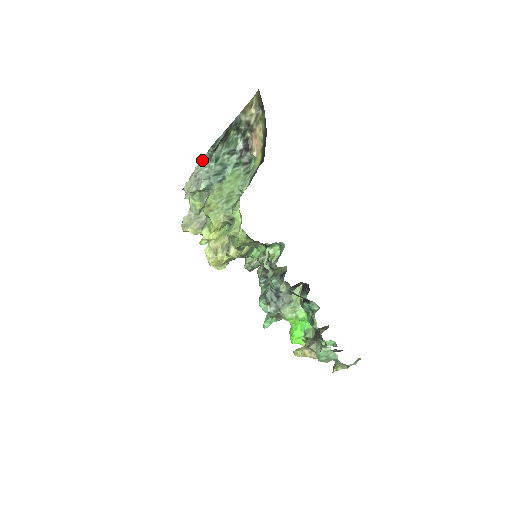
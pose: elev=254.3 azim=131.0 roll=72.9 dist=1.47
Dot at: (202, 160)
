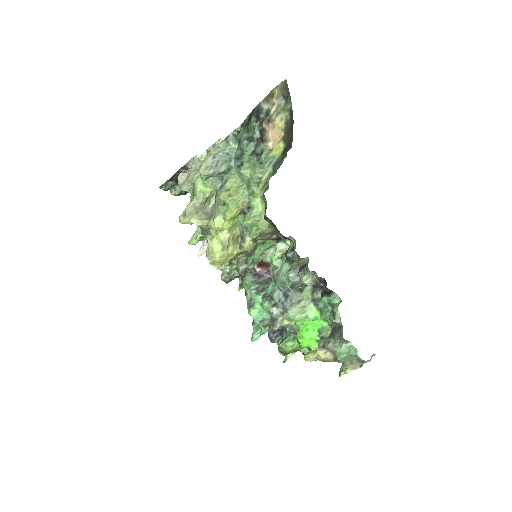
Dot at: (222, 141)
